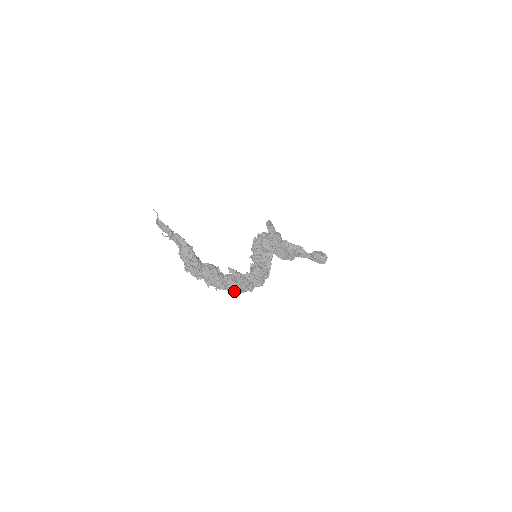
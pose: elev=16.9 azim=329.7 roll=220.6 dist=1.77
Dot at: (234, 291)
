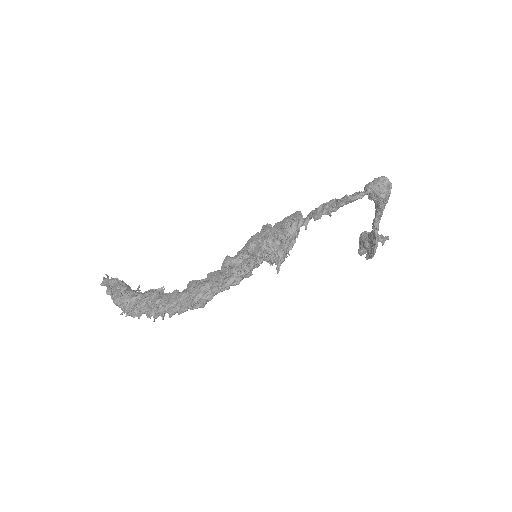
Dot at: (187, 307)
